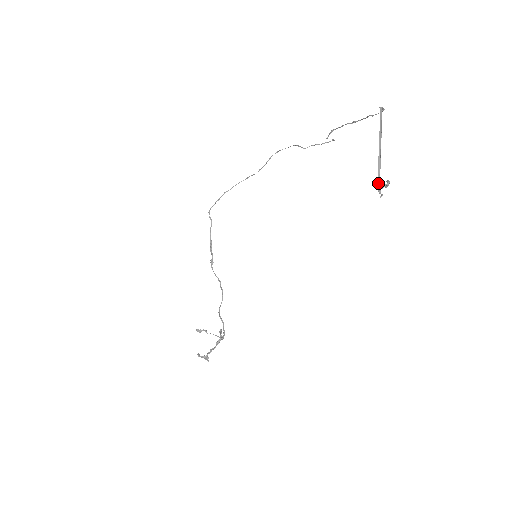
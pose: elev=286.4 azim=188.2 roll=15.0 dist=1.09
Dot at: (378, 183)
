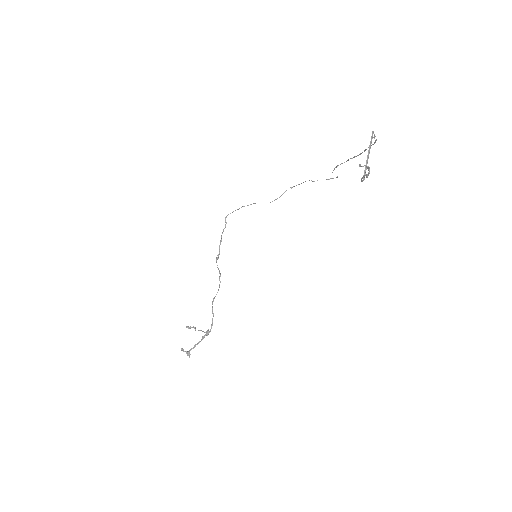
Dot at: occluded
